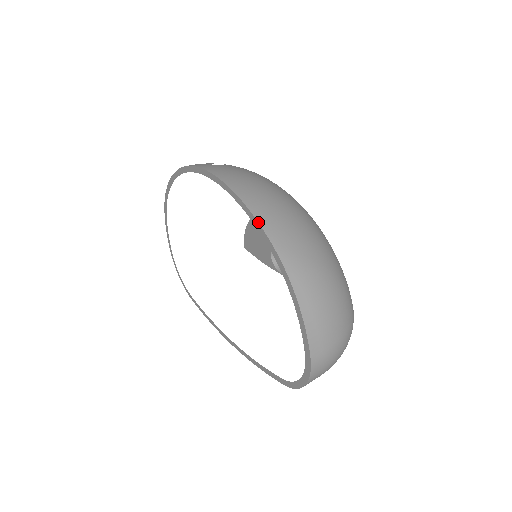
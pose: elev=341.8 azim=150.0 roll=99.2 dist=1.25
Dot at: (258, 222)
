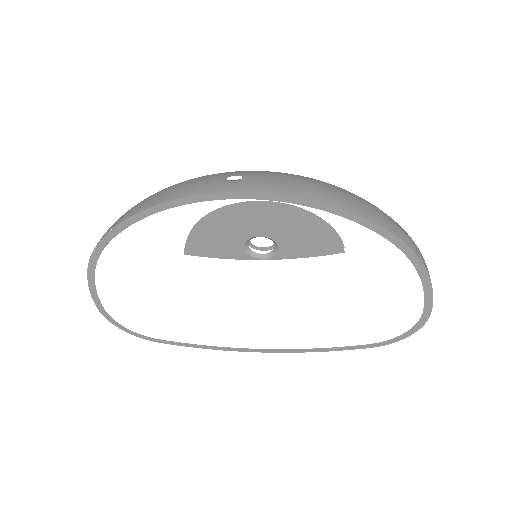
Dot at: (375, 223)
